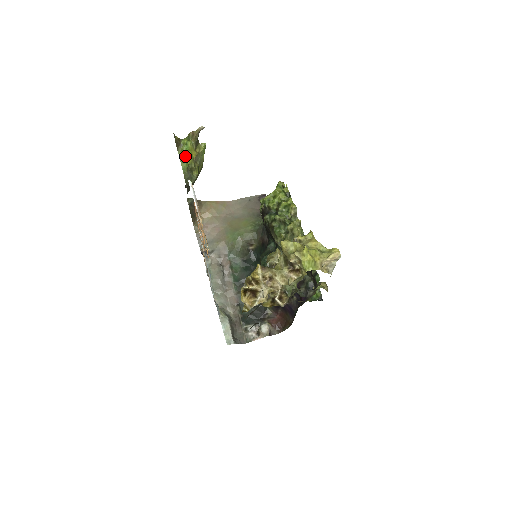
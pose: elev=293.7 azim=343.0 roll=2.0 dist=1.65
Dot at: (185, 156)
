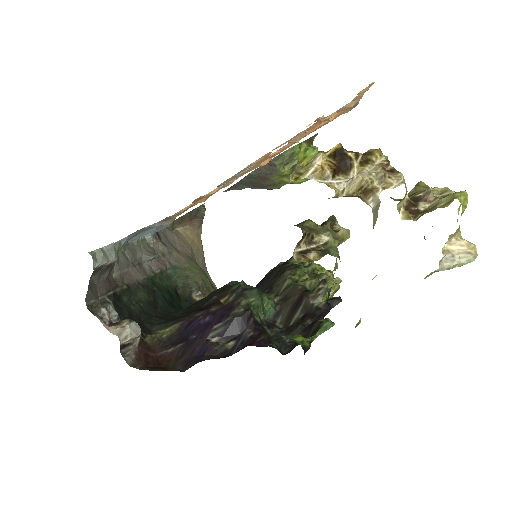
Dot at: (304, 149)
